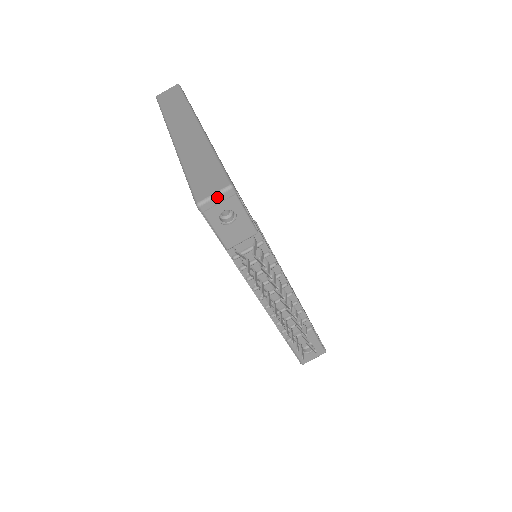
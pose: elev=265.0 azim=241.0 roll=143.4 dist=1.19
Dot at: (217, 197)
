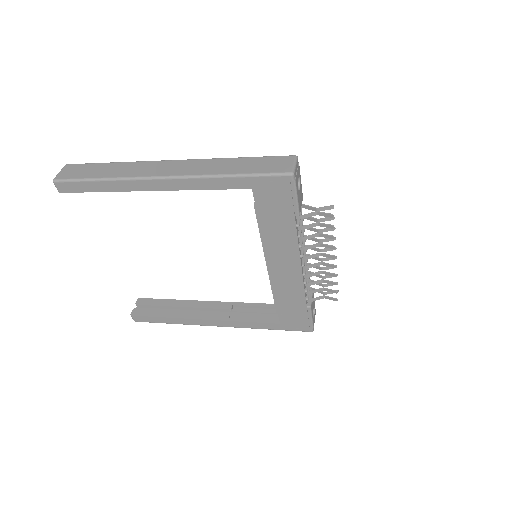
Dot at: (296, 165)
